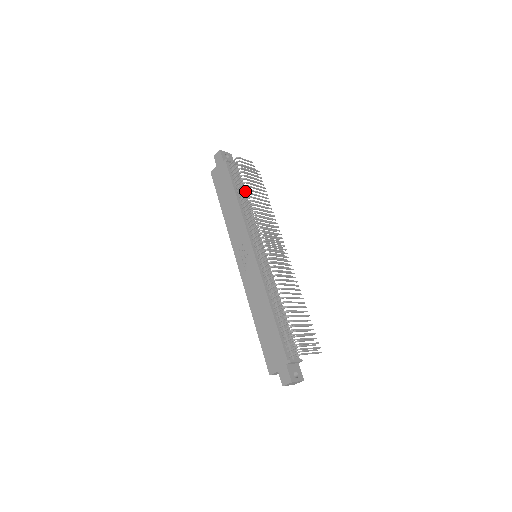
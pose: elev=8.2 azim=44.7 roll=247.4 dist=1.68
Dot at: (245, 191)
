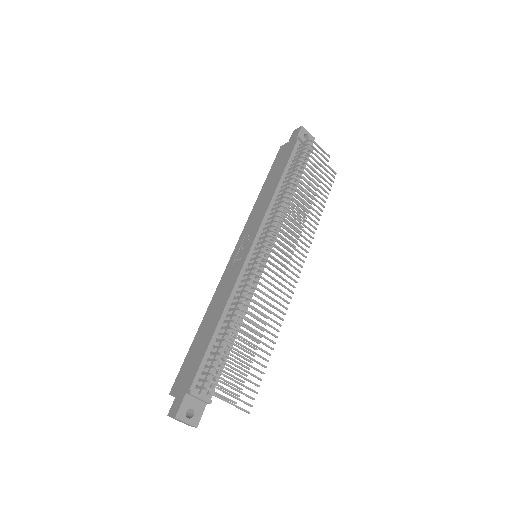
Dot at: (291, 178)
